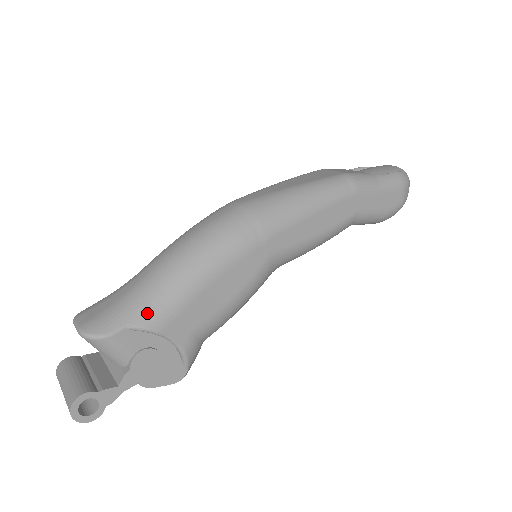
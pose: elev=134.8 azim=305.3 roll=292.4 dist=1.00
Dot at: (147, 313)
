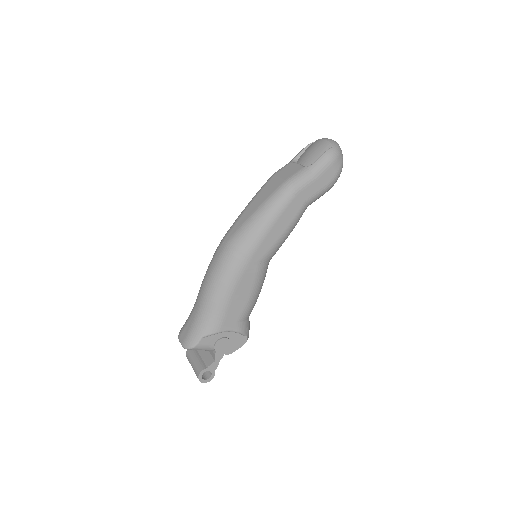
Dot at: (208, 327)
